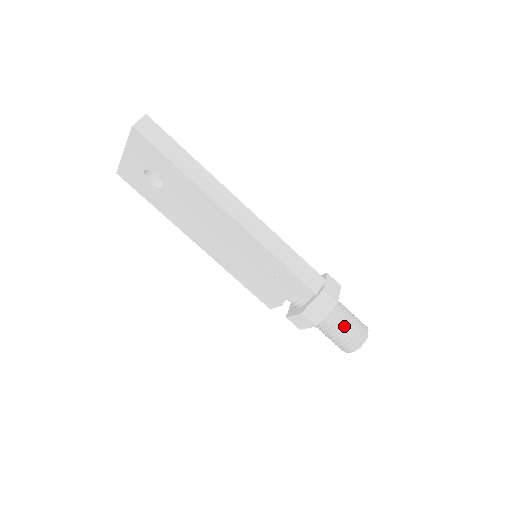
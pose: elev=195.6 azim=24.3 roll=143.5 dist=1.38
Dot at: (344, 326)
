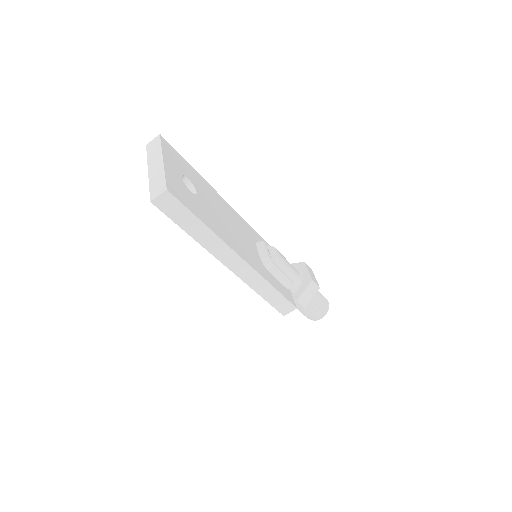
Dot at: (308, 310)
